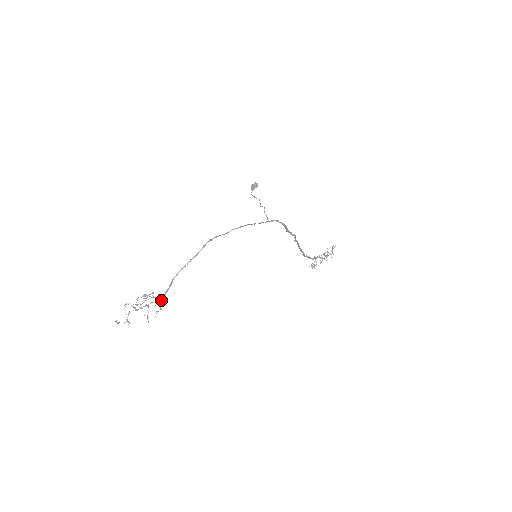
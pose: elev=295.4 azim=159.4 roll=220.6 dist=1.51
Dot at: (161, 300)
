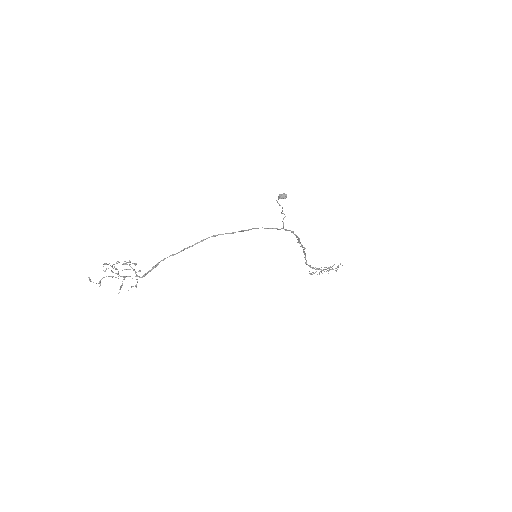
Dot at: (140, 277)
